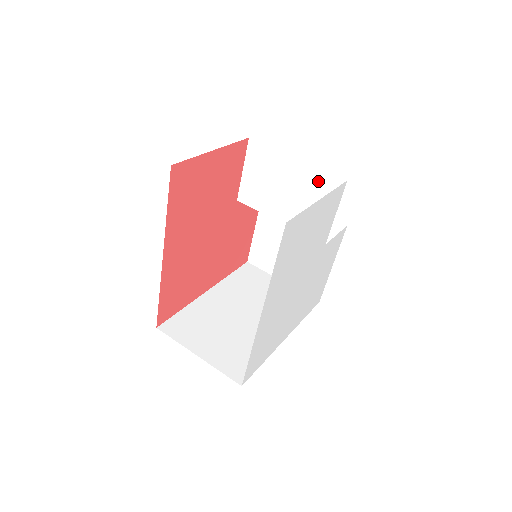
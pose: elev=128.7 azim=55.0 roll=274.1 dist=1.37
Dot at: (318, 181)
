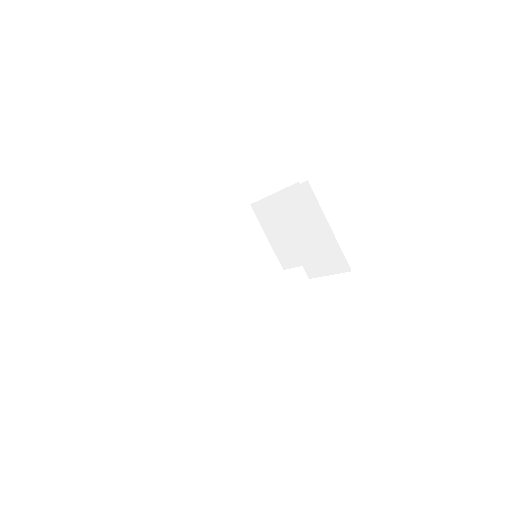
Dot at: (333, 251)
